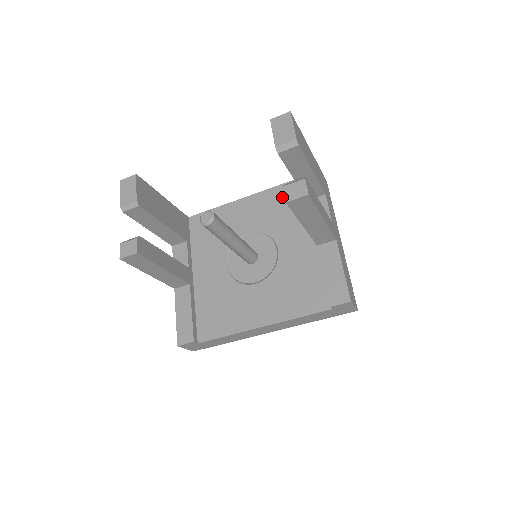
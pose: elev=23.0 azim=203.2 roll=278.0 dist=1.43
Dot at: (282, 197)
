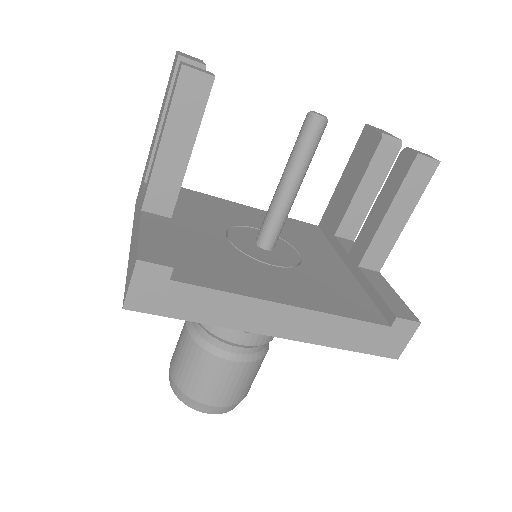
Dot at: (297, 226)
